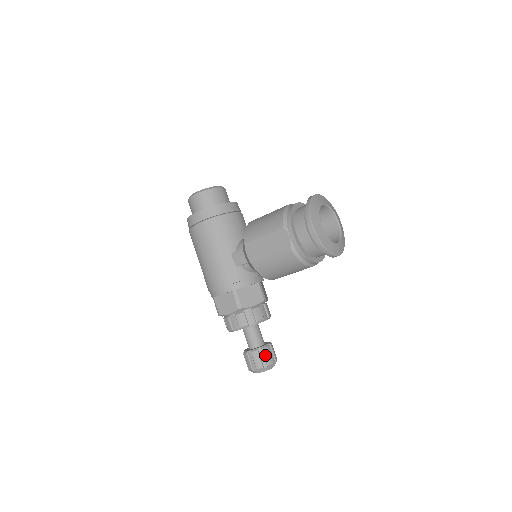
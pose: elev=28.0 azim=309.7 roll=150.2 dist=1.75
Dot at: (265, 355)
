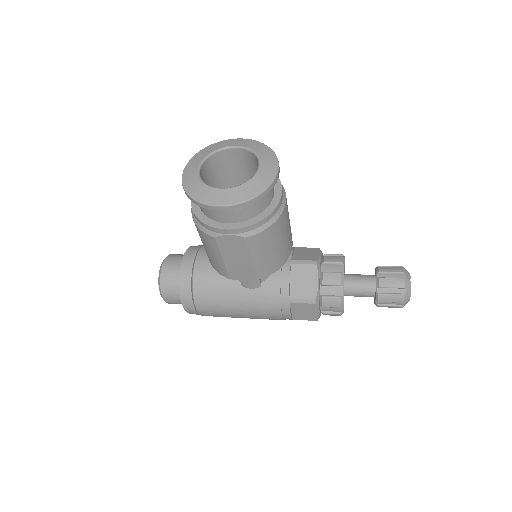
Dot at: (389, 287)
